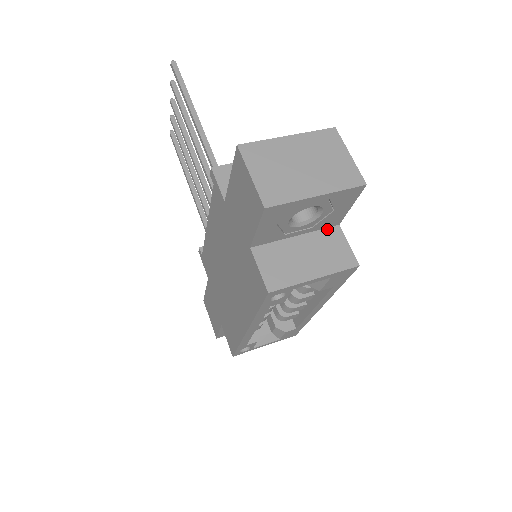
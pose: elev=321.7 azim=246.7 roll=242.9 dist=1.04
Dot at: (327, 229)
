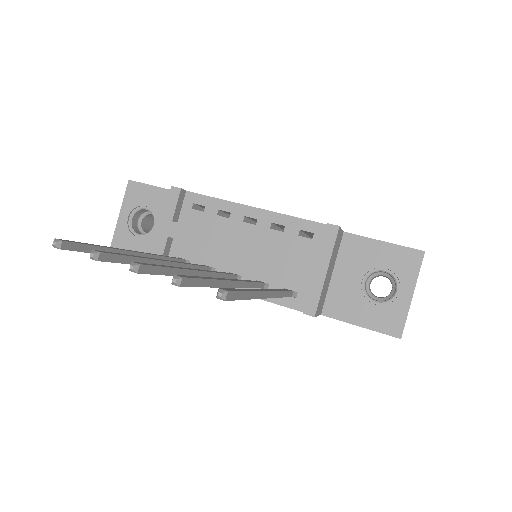
Dot at: occluded
